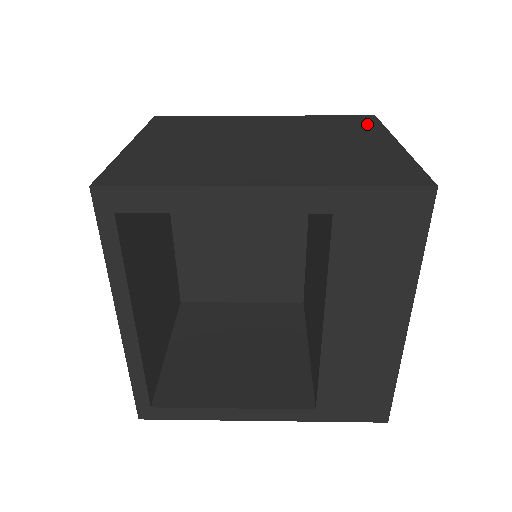
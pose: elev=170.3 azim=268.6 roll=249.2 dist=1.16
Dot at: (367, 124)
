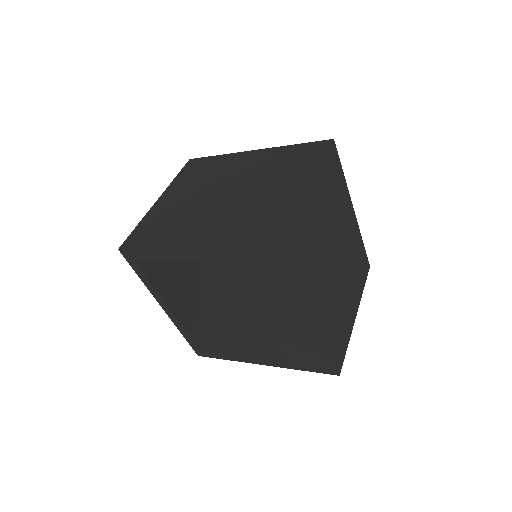
Dot at: (314, 157)
